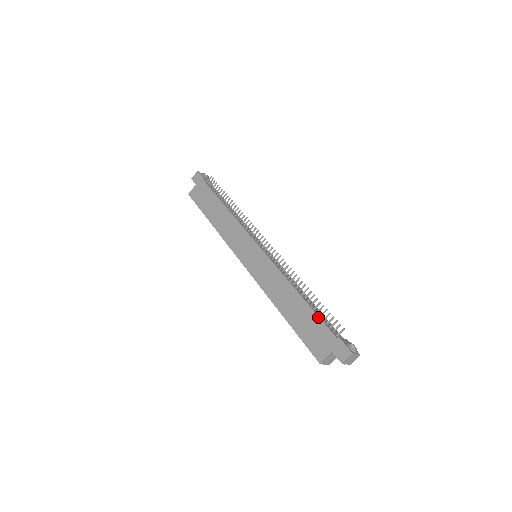
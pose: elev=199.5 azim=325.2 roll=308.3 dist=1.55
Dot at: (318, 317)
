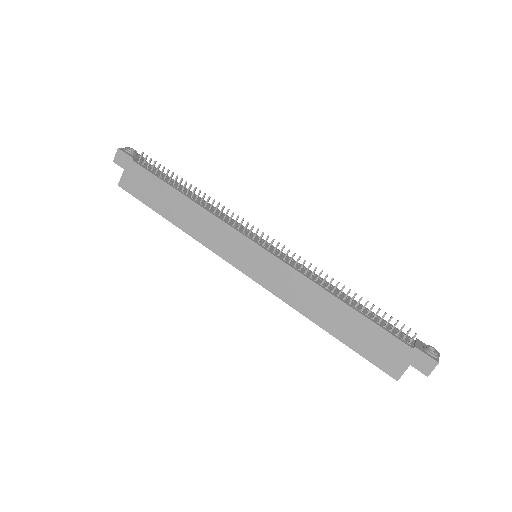
Dot at: (378, 327)
